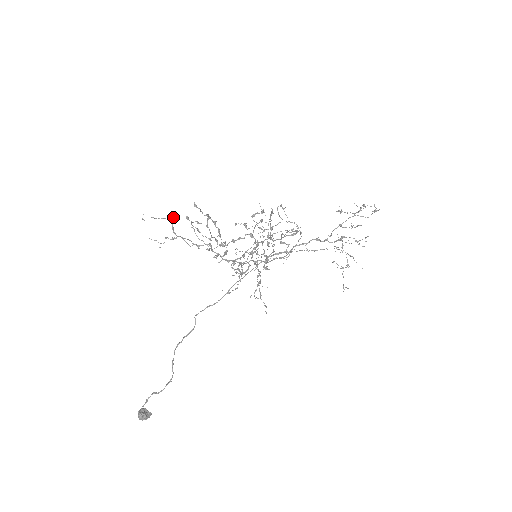
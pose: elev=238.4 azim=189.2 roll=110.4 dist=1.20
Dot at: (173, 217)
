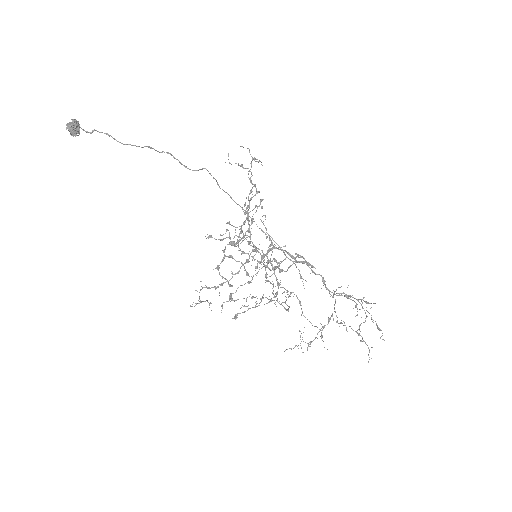
Dot at: occluded
